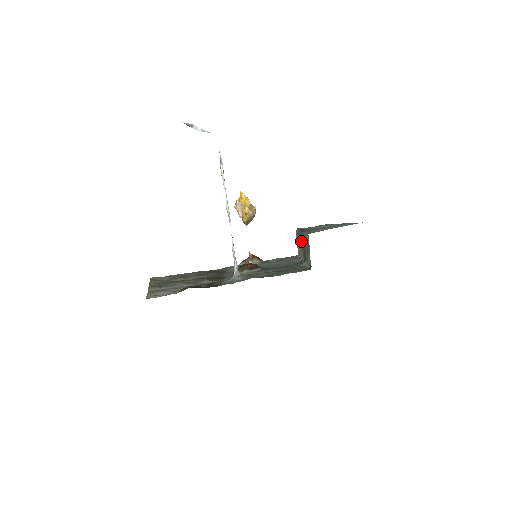
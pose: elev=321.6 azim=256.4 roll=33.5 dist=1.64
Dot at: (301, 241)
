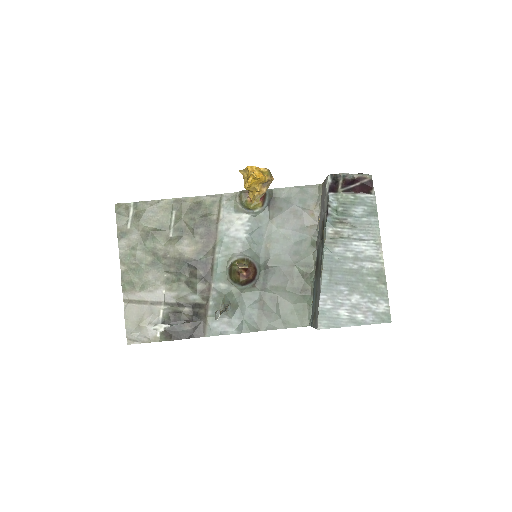
Dot at: (322, 239)
